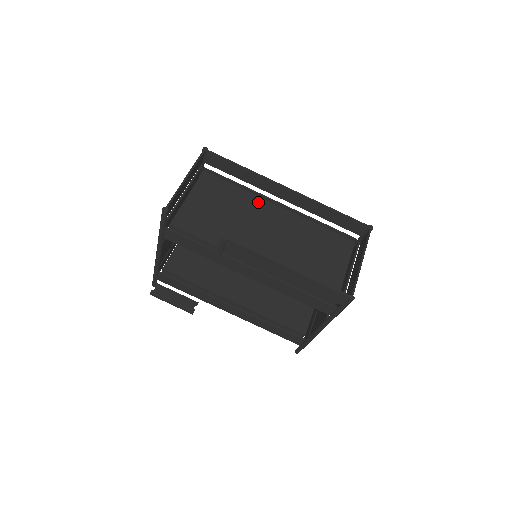
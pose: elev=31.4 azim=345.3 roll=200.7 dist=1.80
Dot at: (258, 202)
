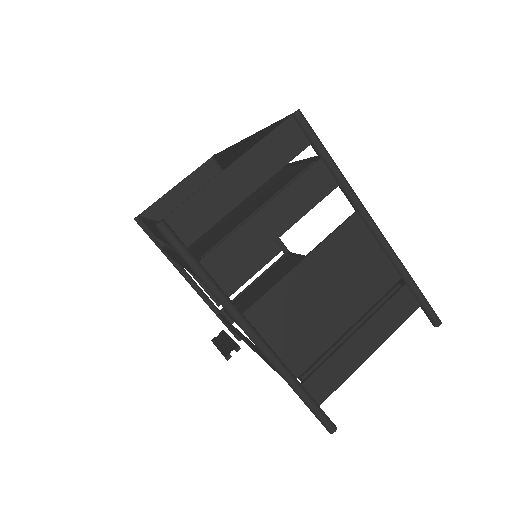
Dot at: occluded
